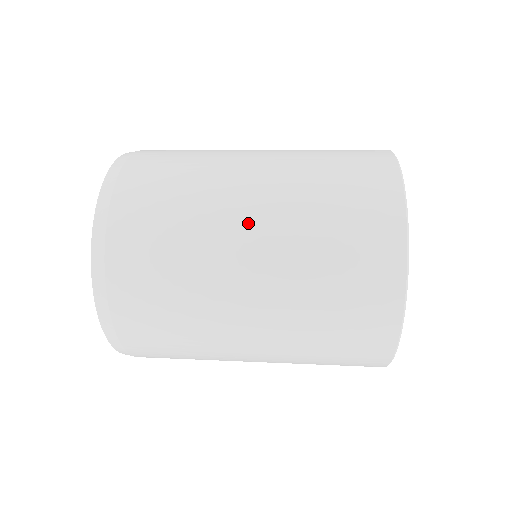
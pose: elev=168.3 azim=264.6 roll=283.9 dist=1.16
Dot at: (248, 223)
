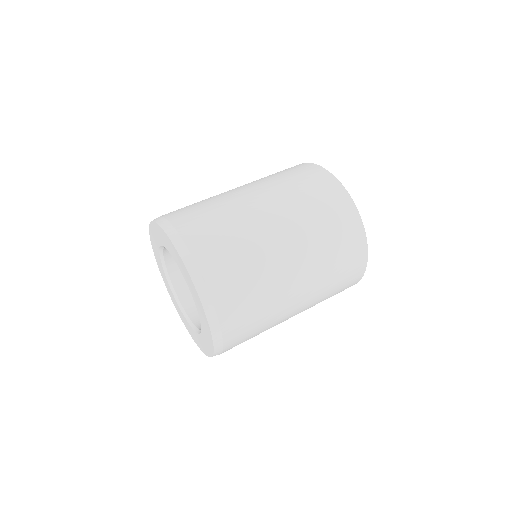
Dot at: (297, 289)
